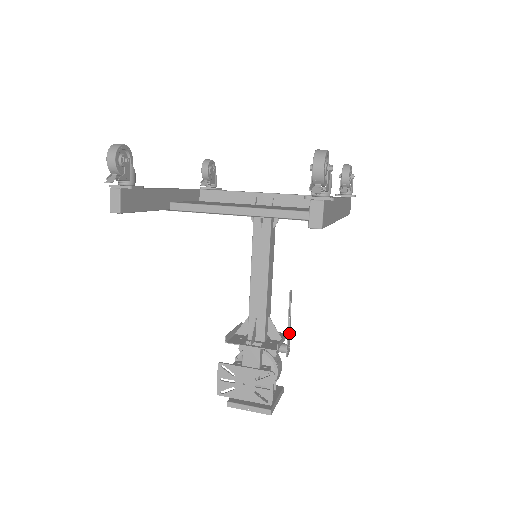
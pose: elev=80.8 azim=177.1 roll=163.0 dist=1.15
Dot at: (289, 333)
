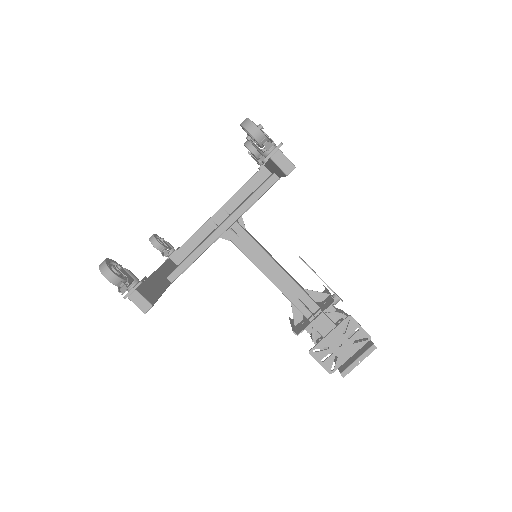
Dot at: occluded
